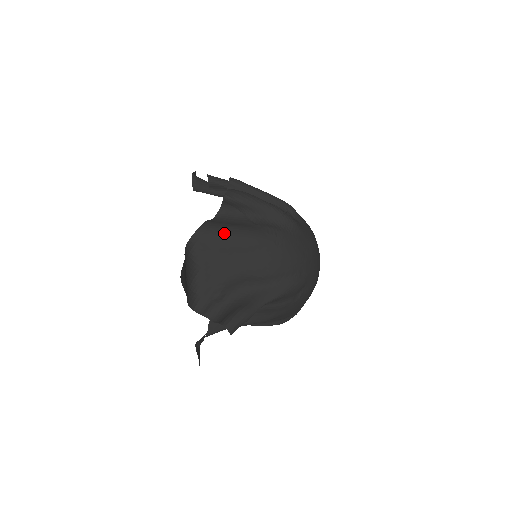
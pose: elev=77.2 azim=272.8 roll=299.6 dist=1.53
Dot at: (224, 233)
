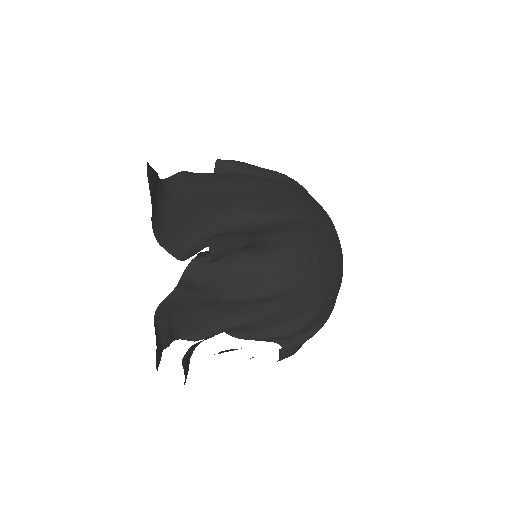
Dot at: (213, 174)
